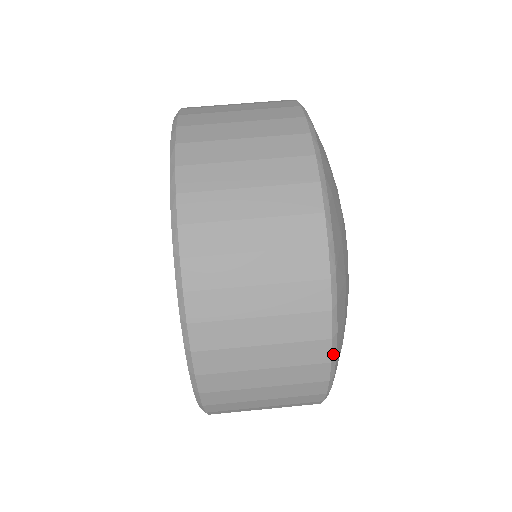
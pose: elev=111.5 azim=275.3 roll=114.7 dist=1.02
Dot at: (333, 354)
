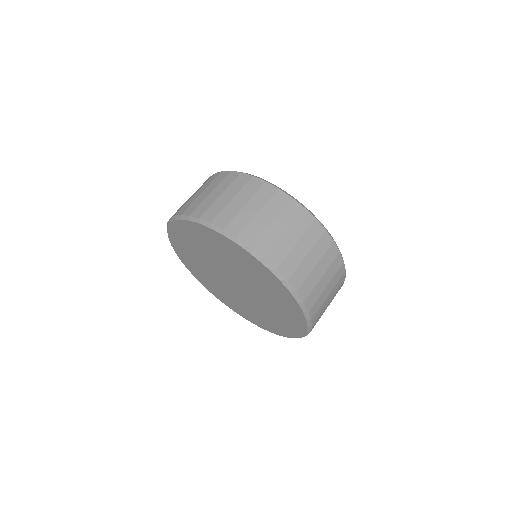
Dot at: occluded
